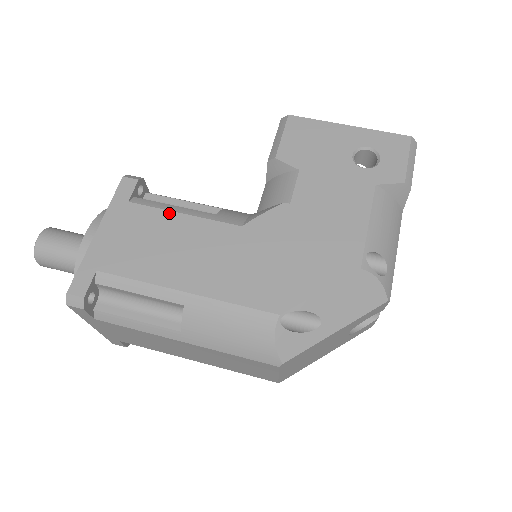
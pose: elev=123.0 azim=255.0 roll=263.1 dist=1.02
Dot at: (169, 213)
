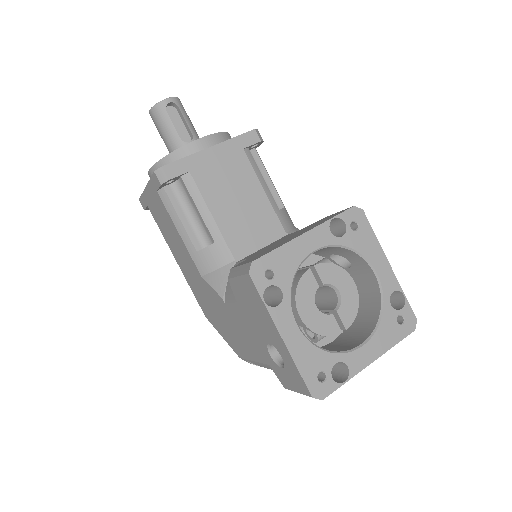
Dot at: (173, 224)
